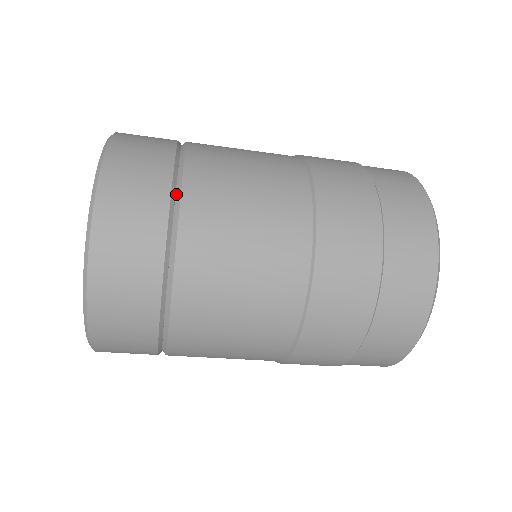
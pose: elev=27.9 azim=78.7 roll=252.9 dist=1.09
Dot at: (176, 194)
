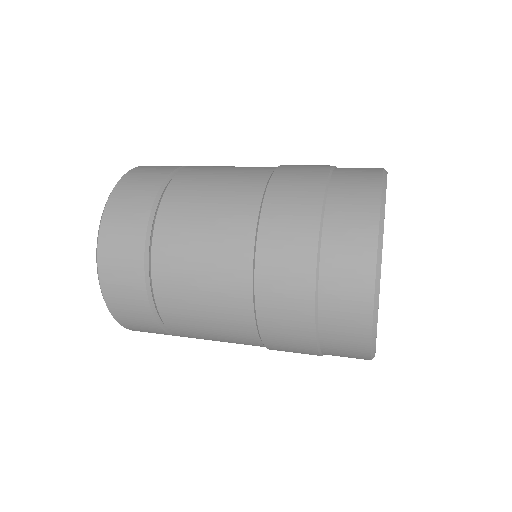
Dot at: (162, 322)
